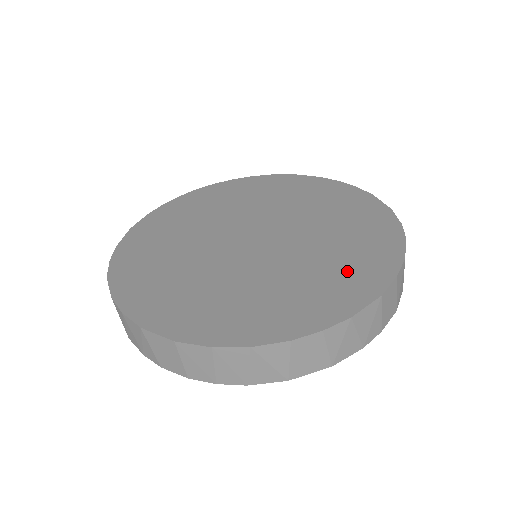
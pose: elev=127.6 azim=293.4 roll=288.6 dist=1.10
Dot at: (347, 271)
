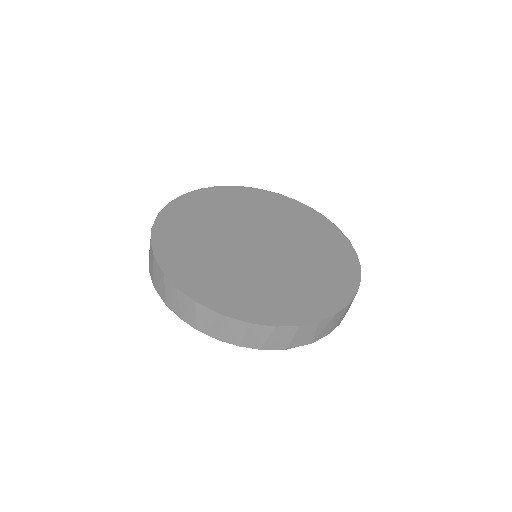
Dot at: (327, 282)
